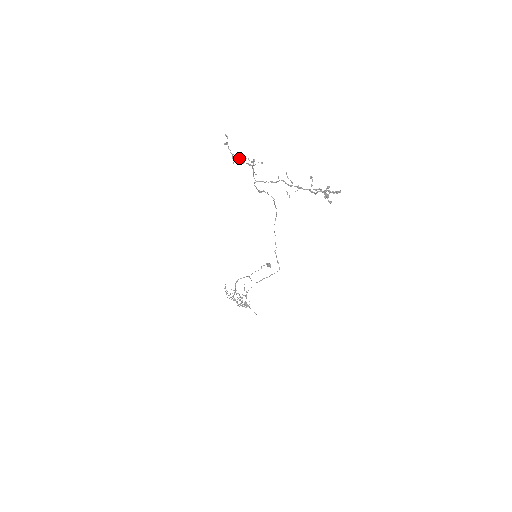
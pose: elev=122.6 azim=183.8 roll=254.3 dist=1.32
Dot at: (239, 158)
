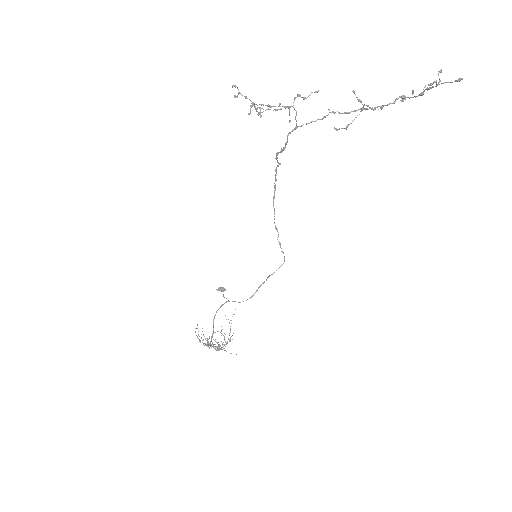
Dot at: (268, 105)
